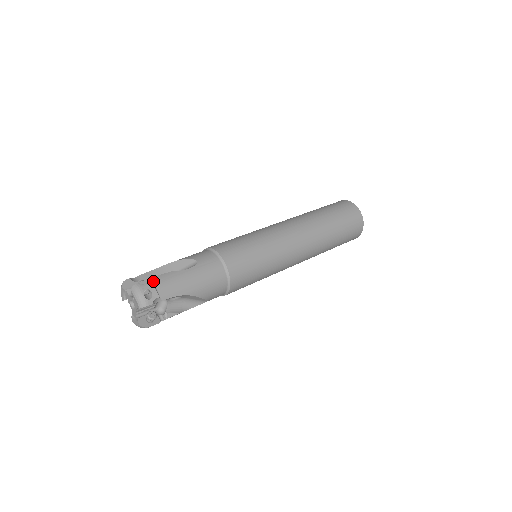
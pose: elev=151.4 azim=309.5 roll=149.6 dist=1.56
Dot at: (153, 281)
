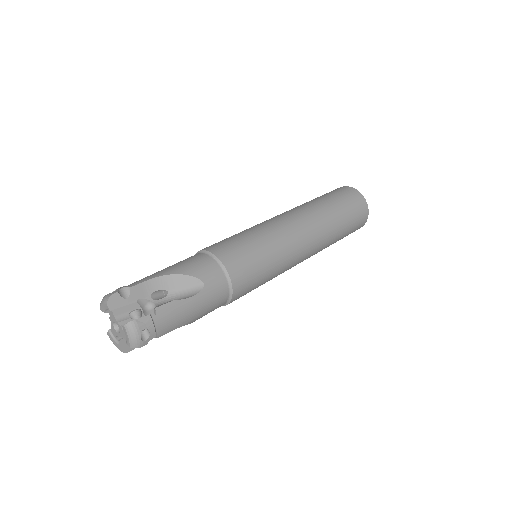
Dot at: (153, 316)
